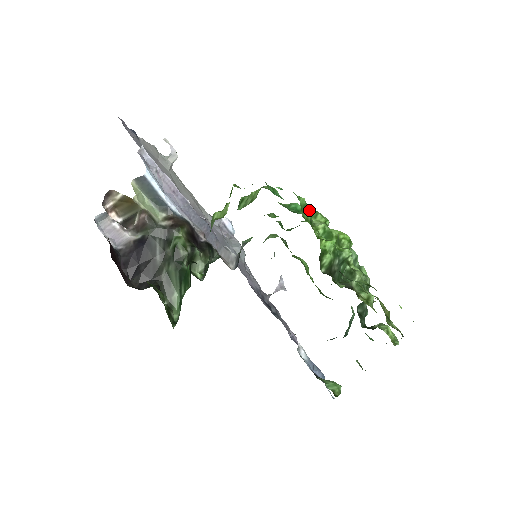
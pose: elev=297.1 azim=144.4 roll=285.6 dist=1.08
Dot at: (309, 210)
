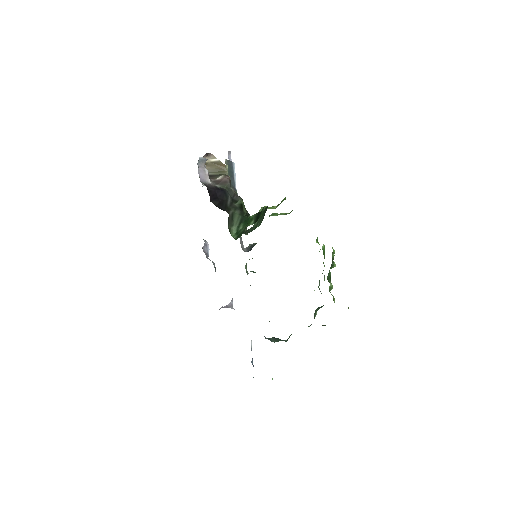
Dot at: occluded
